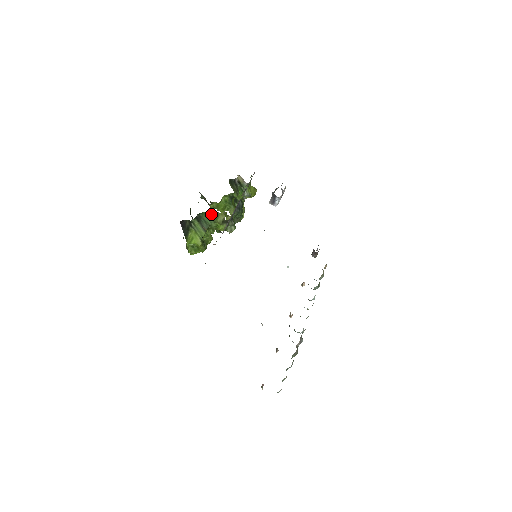
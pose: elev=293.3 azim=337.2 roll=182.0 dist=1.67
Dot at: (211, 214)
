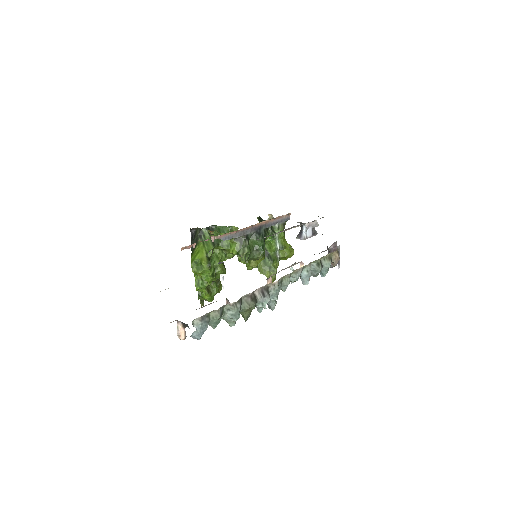
Dot at: (225, 229)
